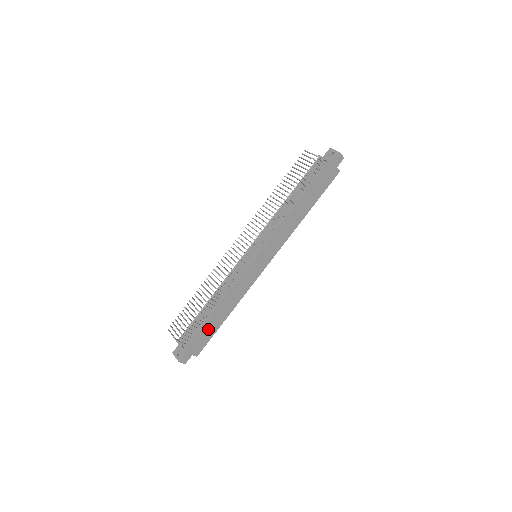
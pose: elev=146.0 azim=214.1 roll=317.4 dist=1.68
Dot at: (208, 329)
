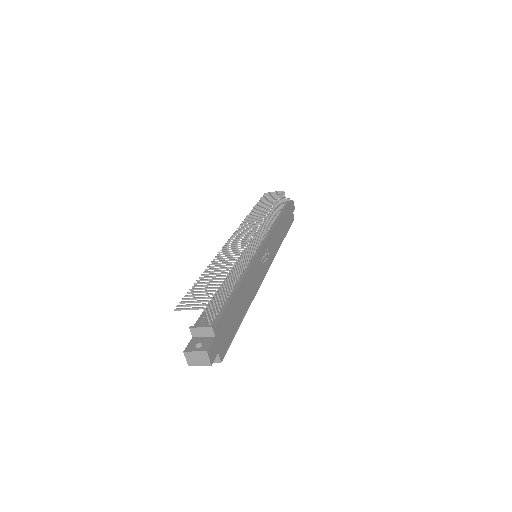
Dot at: (232, 316)
